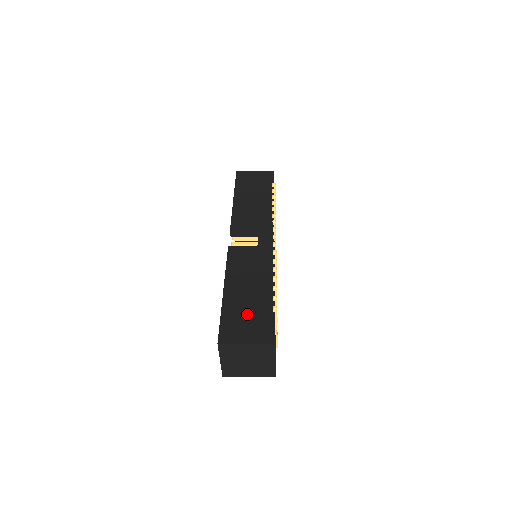
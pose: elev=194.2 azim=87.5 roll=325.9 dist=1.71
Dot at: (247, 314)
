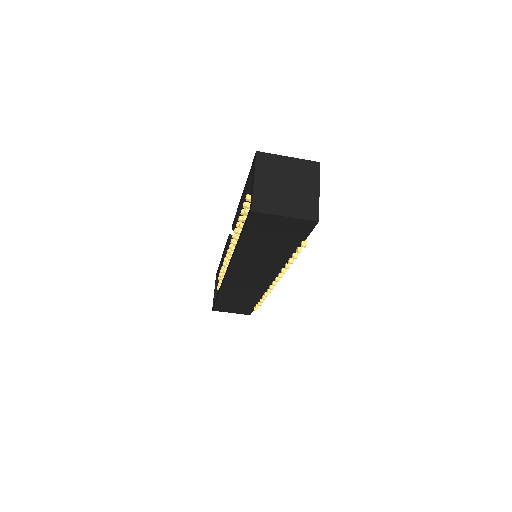
Dot at: occluded
